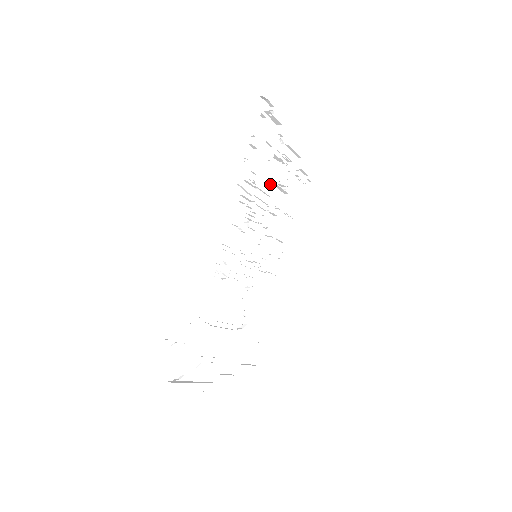
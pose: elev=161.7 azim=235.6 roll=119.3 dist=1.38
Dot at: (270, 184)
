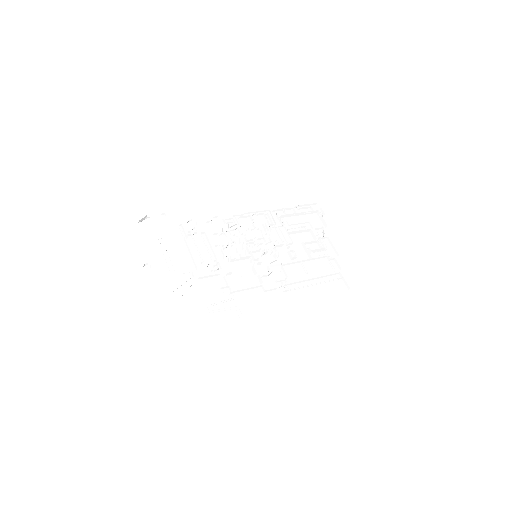
Dot at: (300, 244)
